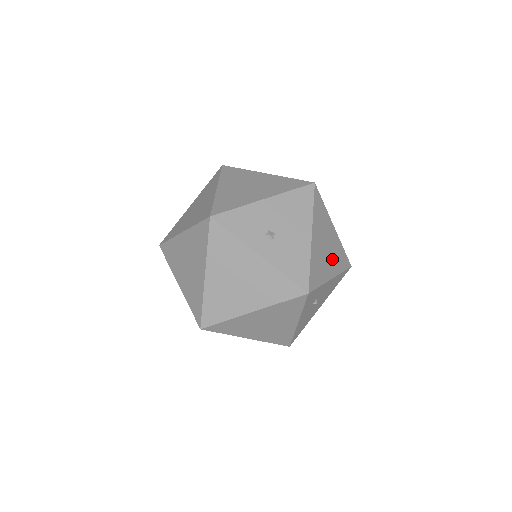
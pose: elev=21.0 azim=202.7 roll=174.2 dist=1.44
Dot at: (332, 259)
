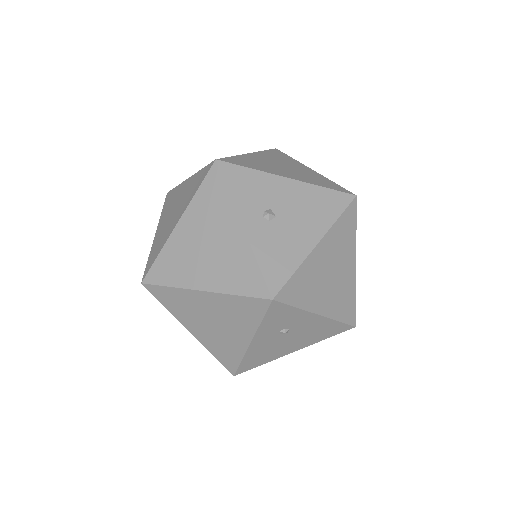
Dot at: (332, 294)
